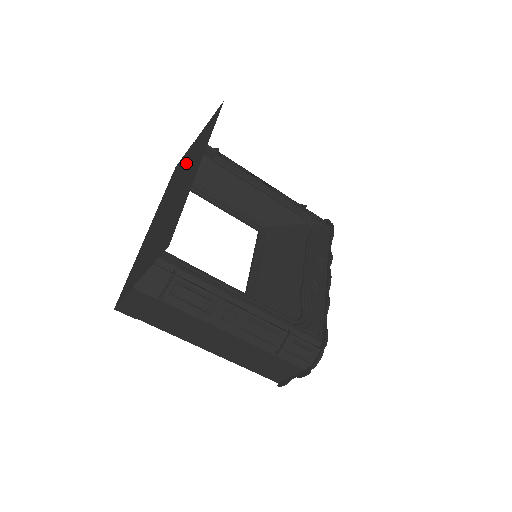
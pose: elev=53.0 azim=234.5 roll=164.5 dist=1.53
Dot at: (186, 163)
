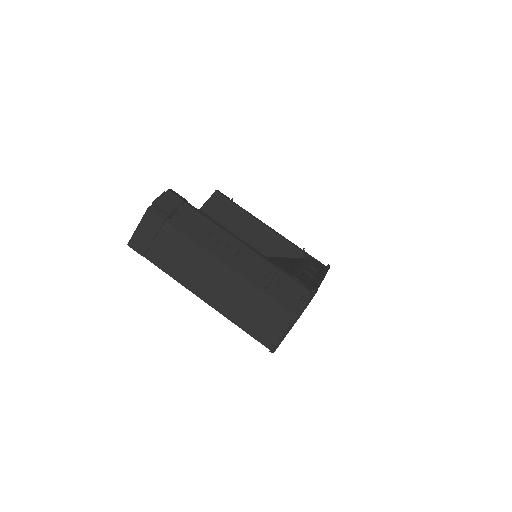
Dot at: occluded
